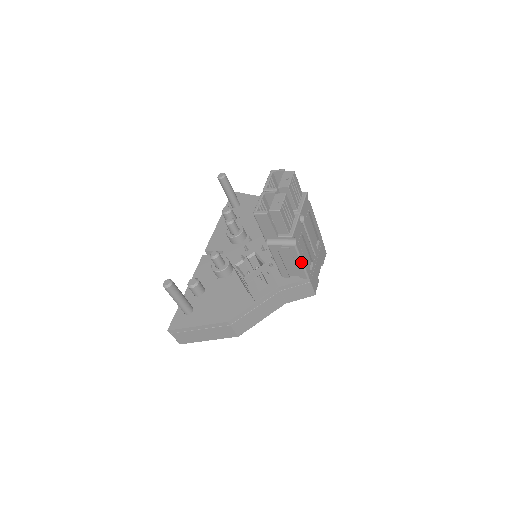
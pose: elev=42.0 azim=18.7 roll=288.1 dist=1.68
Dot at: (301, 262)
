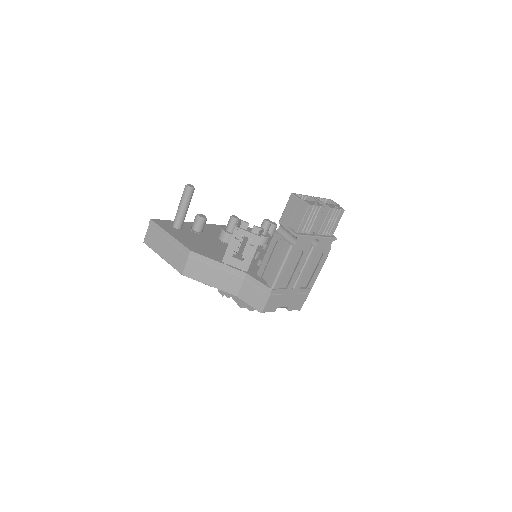
Dot at: (281, 267)
